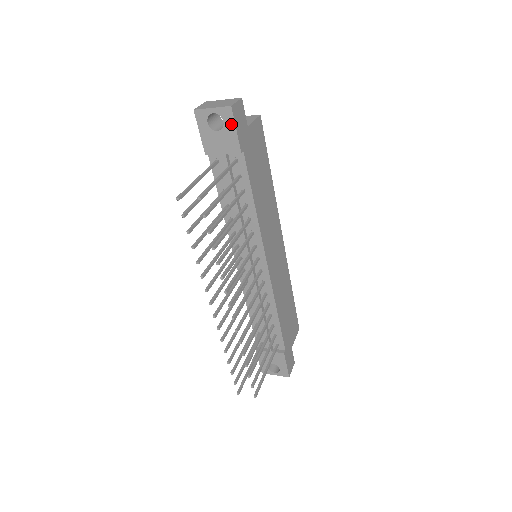
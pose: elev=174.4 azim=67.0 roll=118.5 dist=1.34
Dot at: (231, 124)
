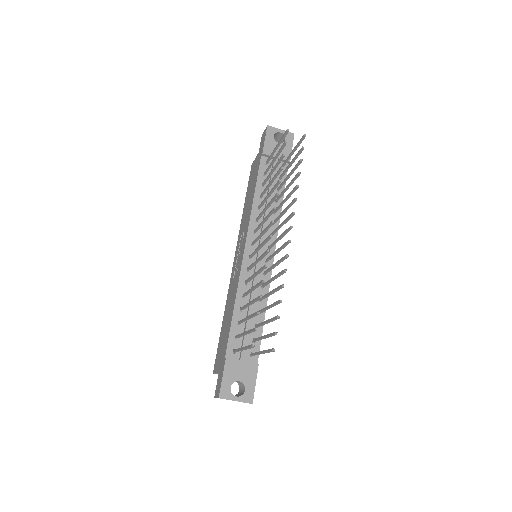
Dot at: (290, 143)
